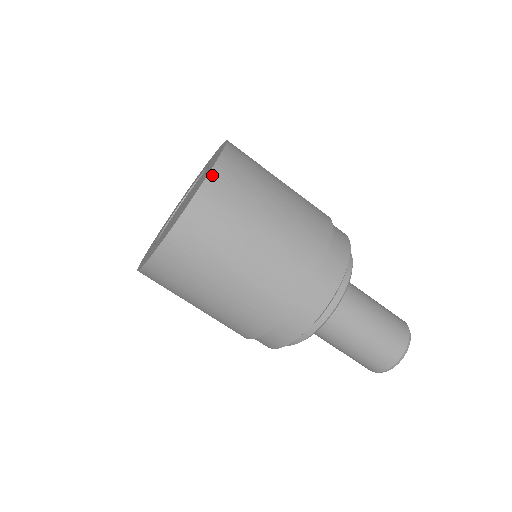
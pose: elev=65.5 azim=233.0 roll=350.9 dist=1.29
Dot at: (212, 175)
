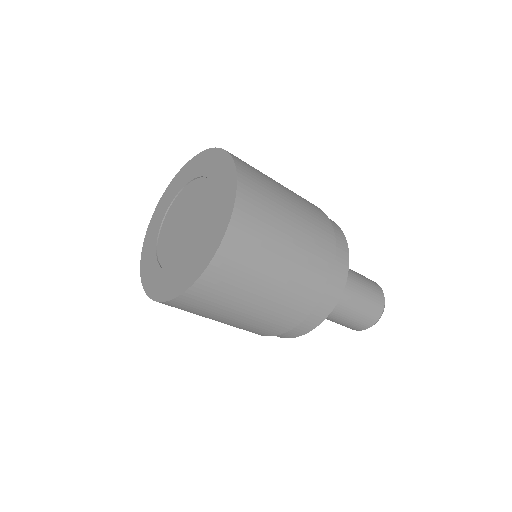
Dot at: (214, 262)
